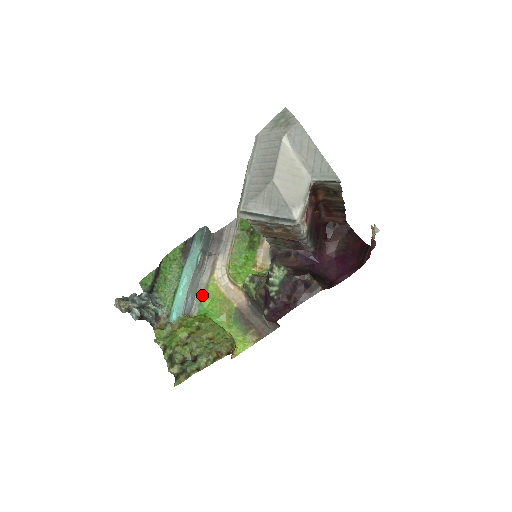
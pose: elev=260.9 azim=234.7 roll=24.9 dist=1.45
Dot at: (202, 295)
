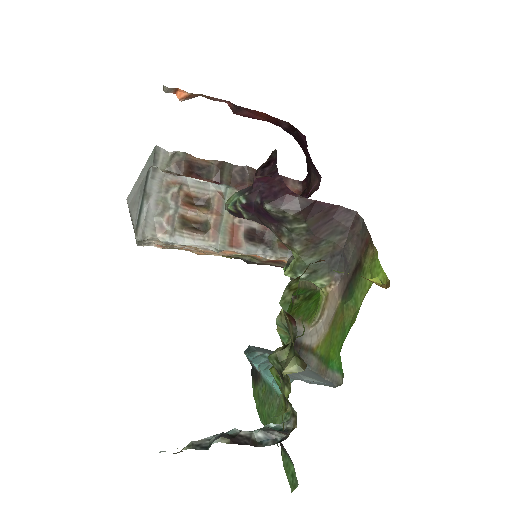
Dot at: (325, 366)
